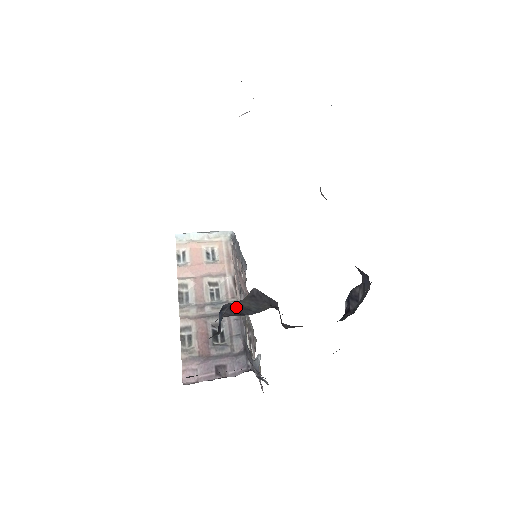
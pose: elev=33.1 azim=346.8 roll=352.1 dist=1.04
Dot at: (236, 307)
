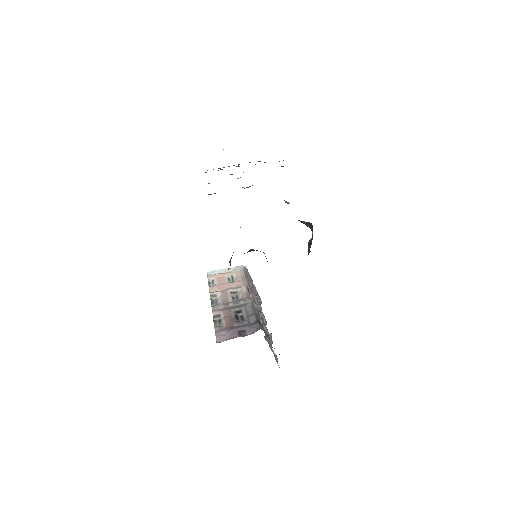
Dot at: occluded
